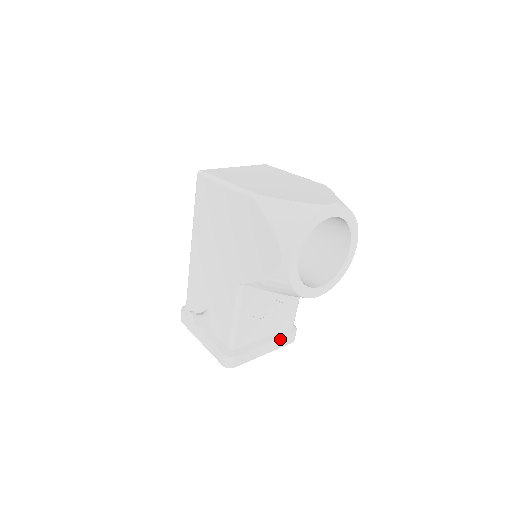
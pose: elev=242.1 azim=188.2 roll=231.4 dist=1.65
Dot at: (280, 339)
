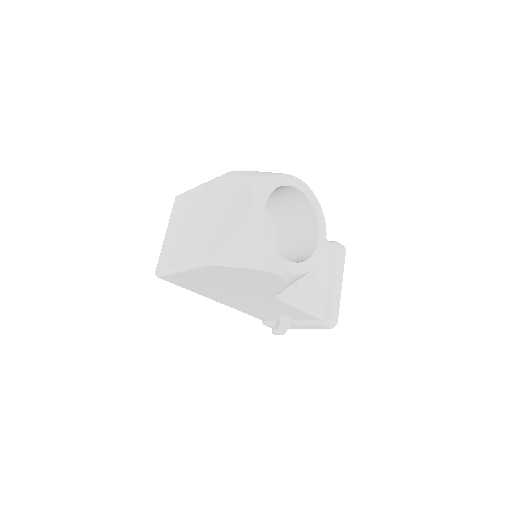
Dot at: (337, 265)
